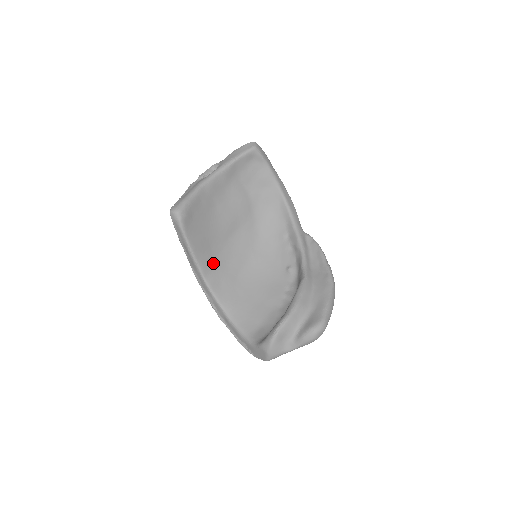
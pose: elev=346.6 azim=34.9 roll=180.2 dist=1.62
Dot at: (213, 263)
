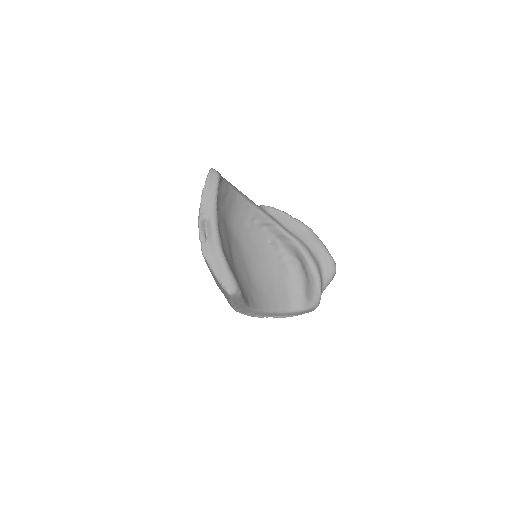
Dot at: (244, 291)
